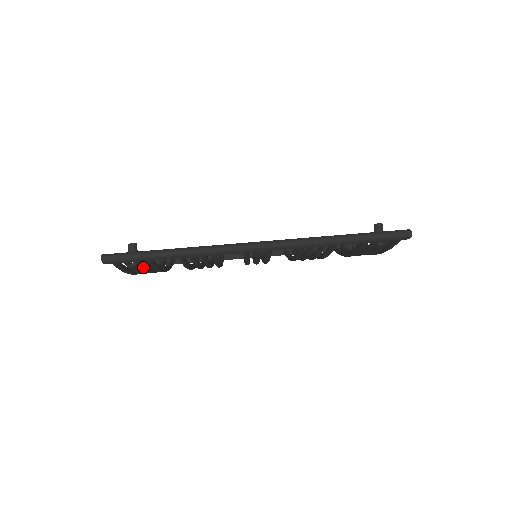
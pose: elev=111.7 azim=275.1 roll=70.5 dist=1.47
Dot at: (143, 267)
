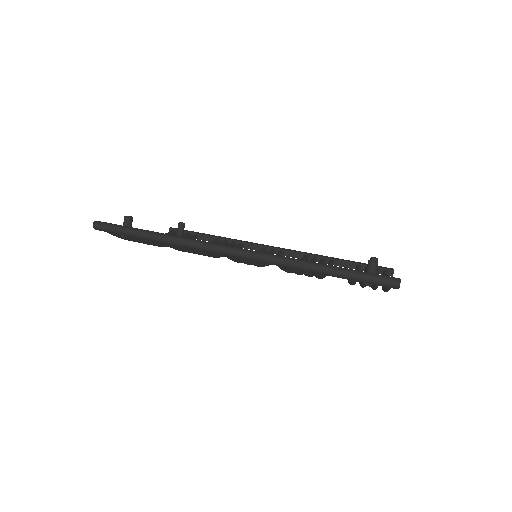
Dot at: (136, 240)
